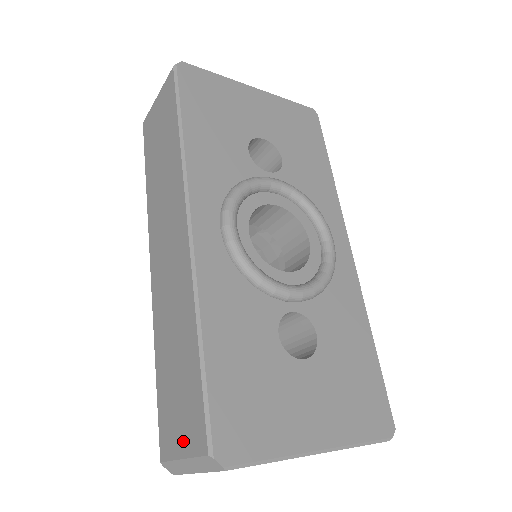
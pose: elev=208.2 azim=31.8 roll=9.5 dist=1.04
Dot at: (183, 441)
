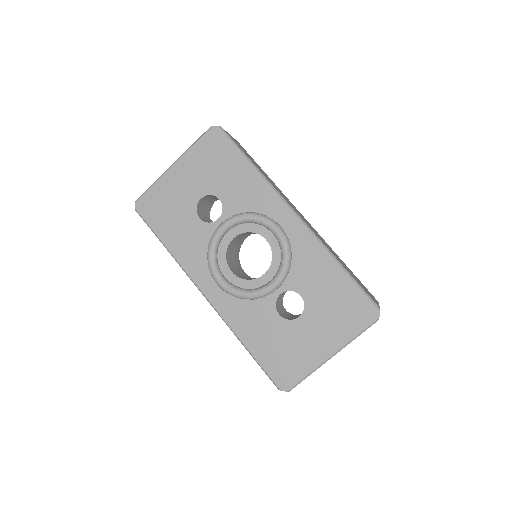
Dot at: occluded
